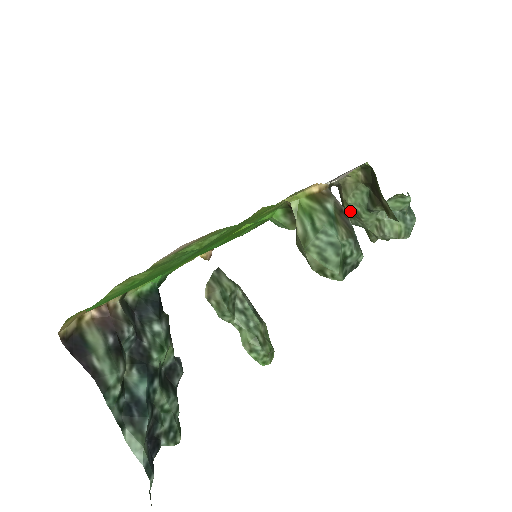
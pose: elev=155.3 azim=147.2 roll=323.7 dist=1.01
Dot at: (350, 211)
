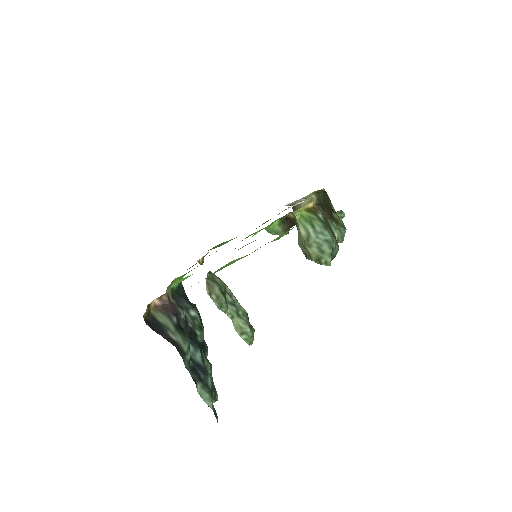
Dot at: occluded
